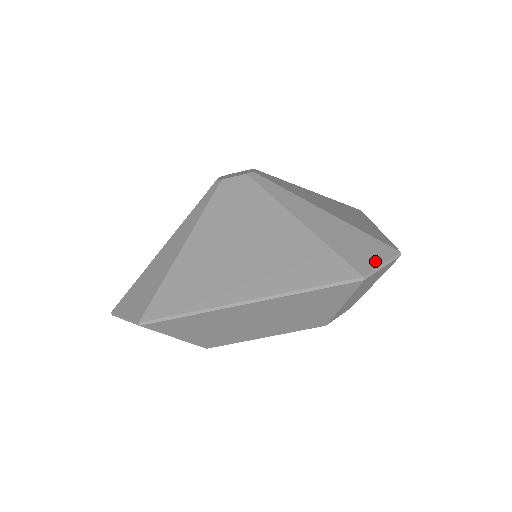
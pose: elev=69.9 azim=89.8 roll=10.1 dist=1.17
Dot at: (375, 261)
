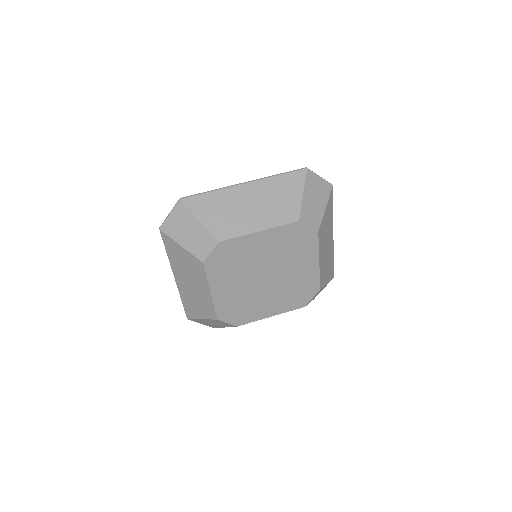
Dot at: occluded
